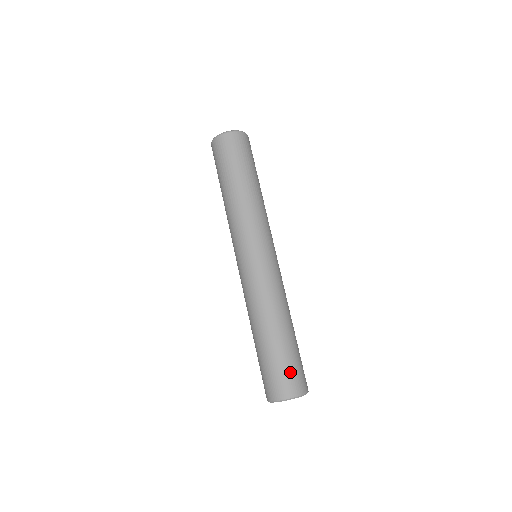
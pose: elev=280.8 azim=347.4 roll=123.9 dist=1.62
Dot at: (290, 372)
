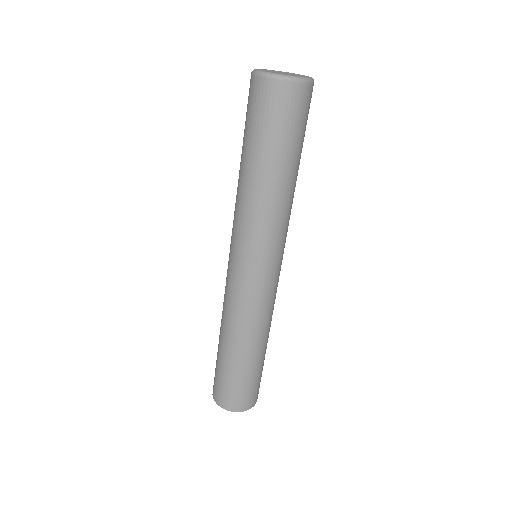
Dot at: (226, 388)
